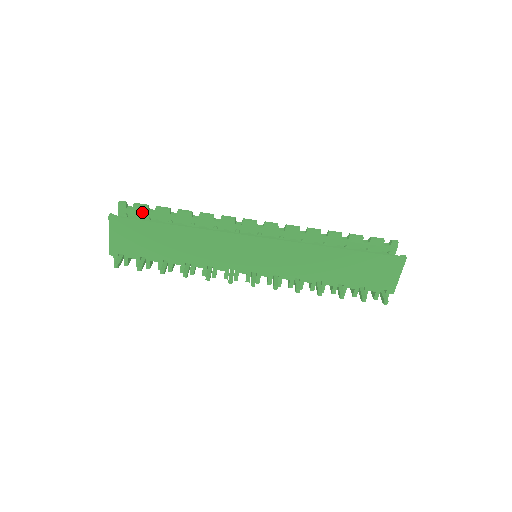
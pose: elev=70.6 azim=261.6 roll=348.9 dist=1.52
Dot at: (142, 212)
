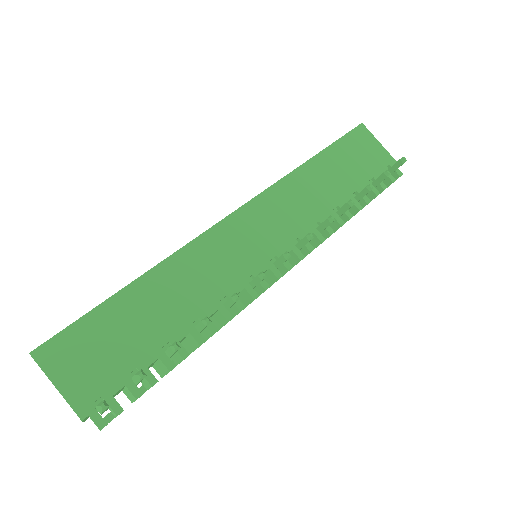
Dot at: occluded
